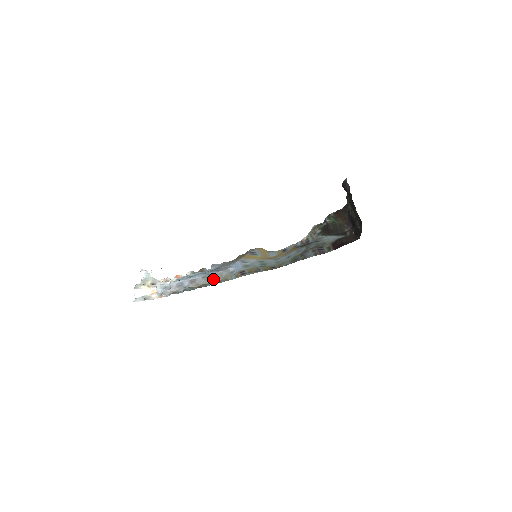
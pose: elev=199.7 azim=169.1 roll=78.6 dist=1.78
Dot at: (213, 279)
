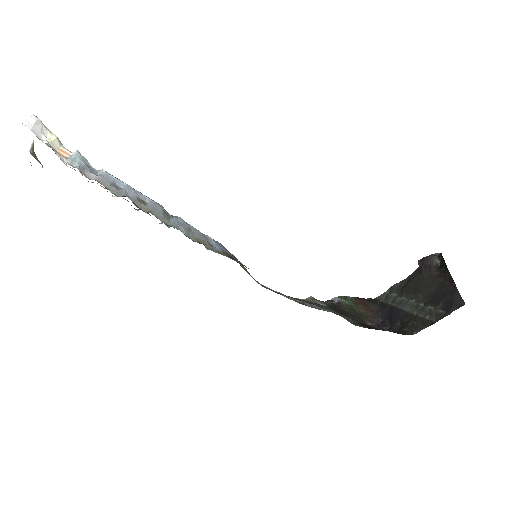
Dot at: (179, 226)
